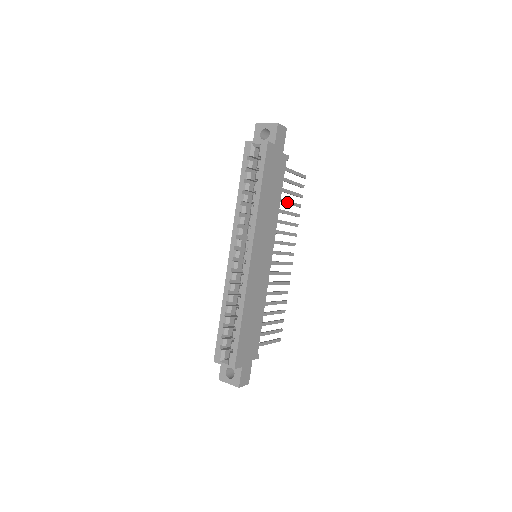
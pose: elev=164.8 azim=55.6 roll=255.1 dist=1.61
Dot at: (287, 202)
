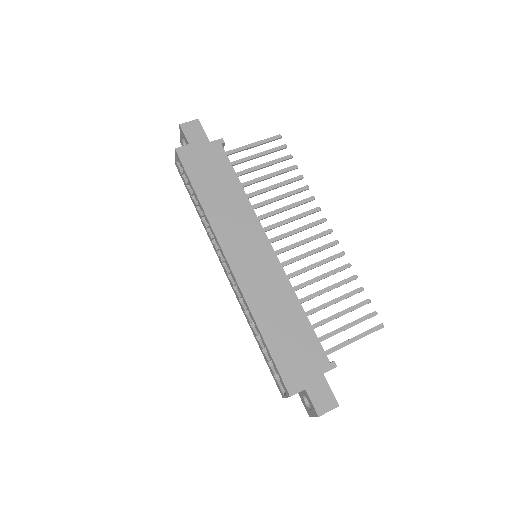
Dot at: (264, 178)
